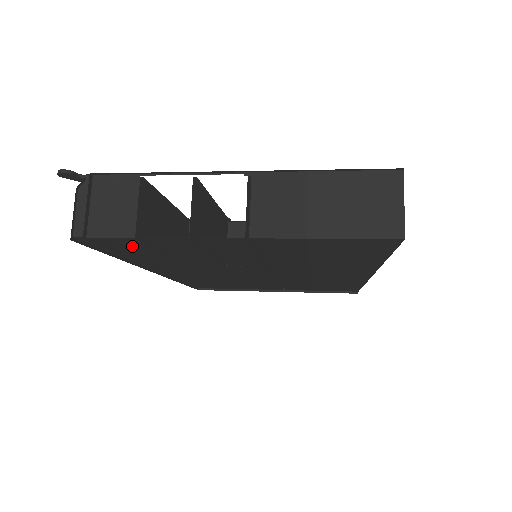
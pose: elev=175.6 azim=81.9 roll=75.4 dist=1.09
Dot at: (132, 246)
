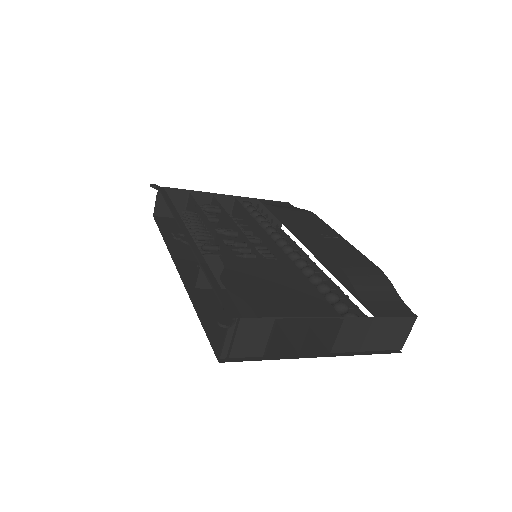
Dot at: occluded
